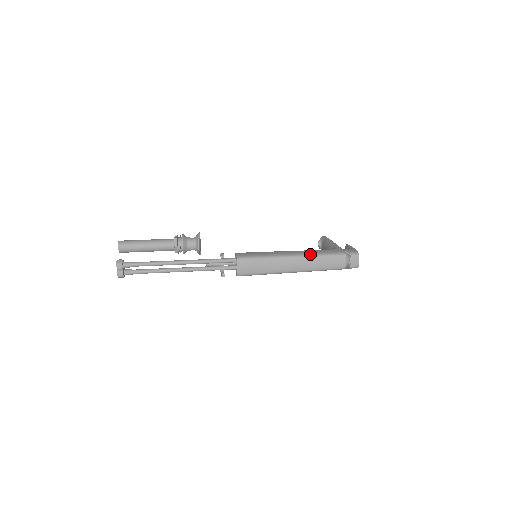
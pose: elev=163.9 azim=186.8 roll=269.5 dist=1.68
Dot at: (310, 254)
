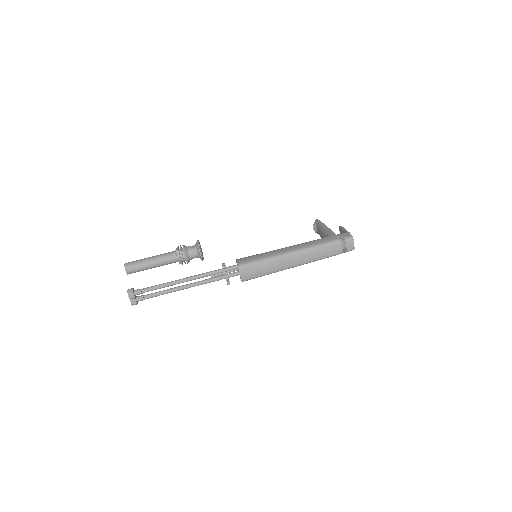
Dot at: (306, 247)
